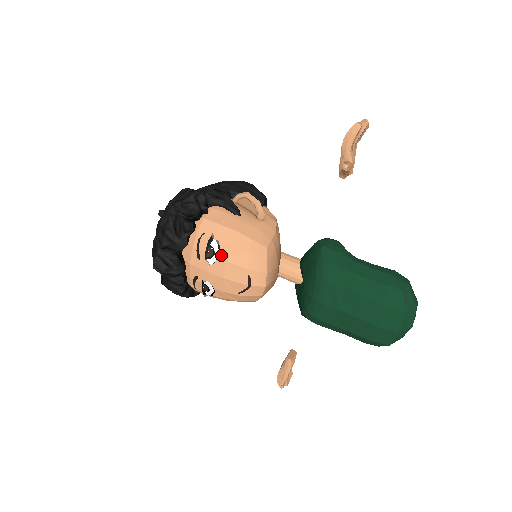
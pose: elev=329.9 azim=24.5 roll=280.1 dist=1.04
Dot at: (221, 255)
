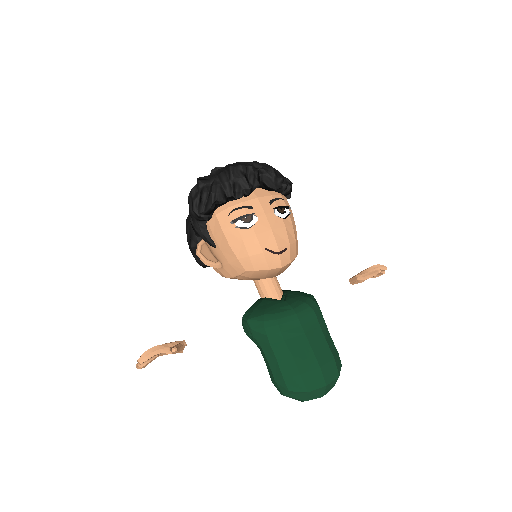
Dot at: (285, 220)
